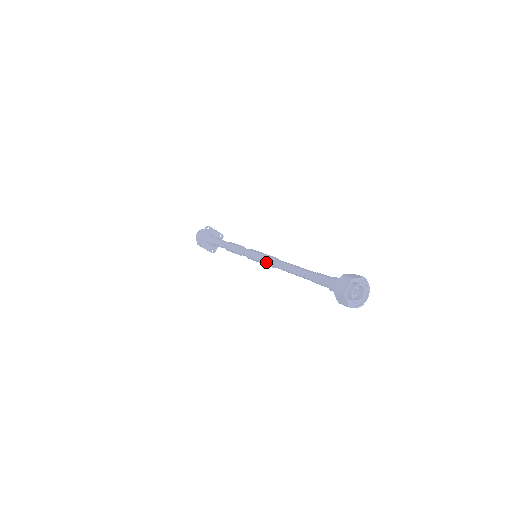
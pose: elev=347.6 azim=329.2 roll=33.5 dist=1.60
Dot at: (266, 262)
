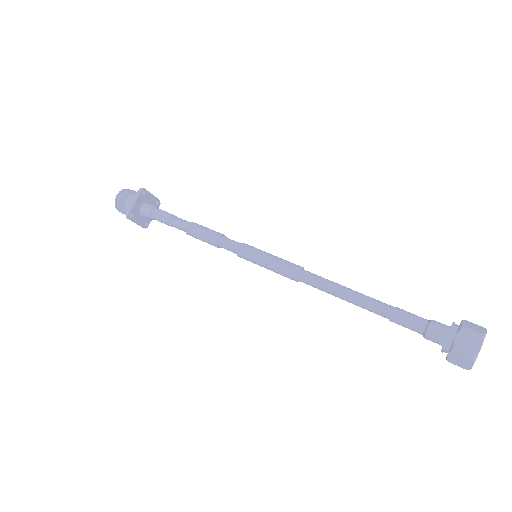
Dot at: (287, 273)
